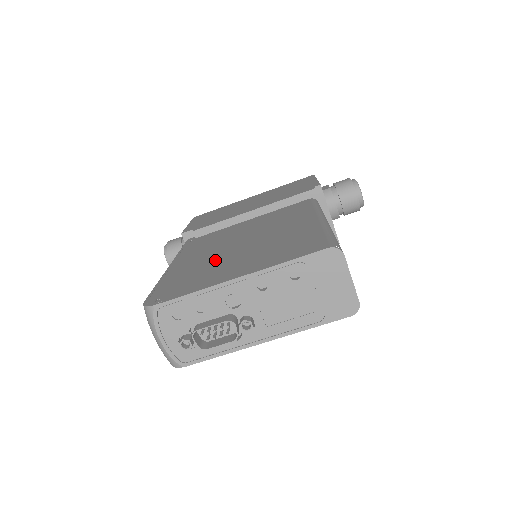
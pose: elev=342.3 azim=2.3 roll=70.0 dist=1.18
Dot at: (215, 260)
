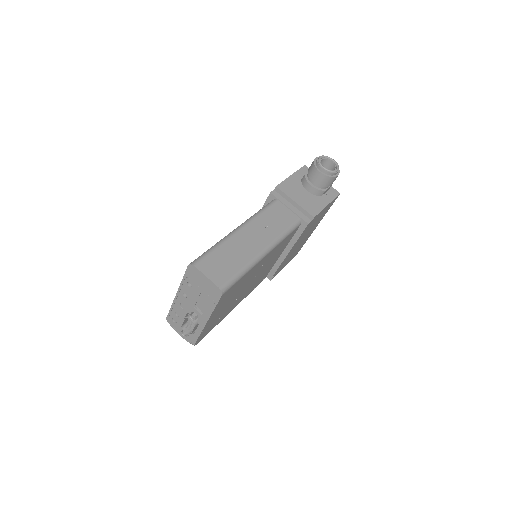
Dot at: occluded
